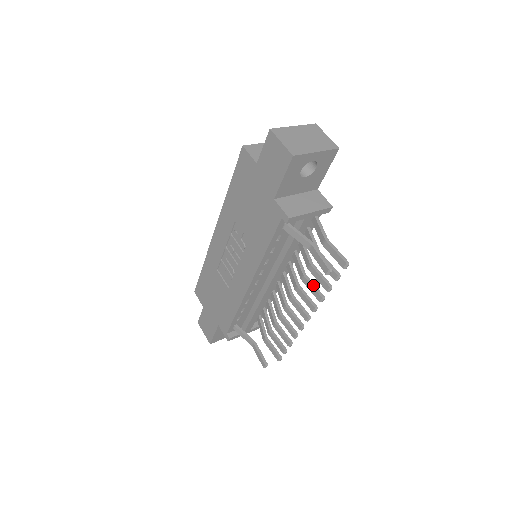
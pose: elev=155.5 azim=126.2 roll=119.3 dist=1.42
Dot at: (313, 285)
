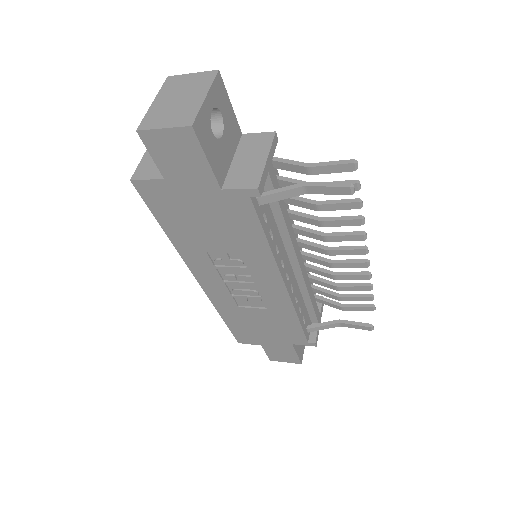
Dot at: (339, 219)
